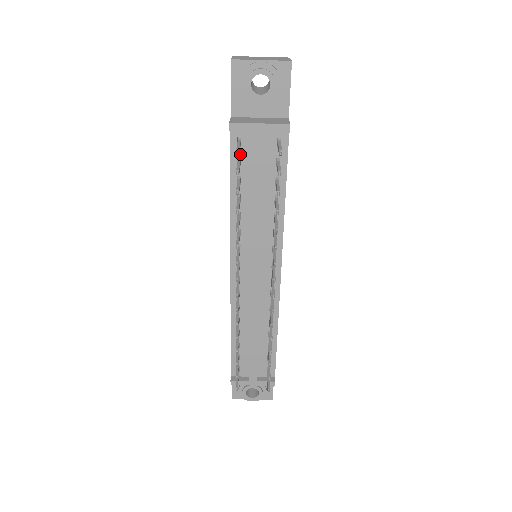
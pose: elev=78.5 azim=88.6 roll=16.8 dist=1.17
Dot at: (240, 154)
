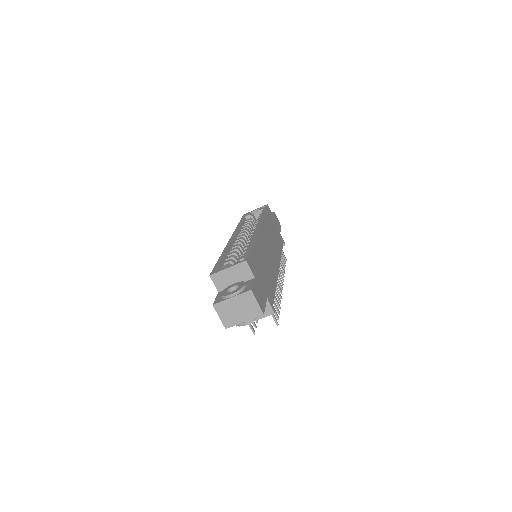
Dot at: occluded
